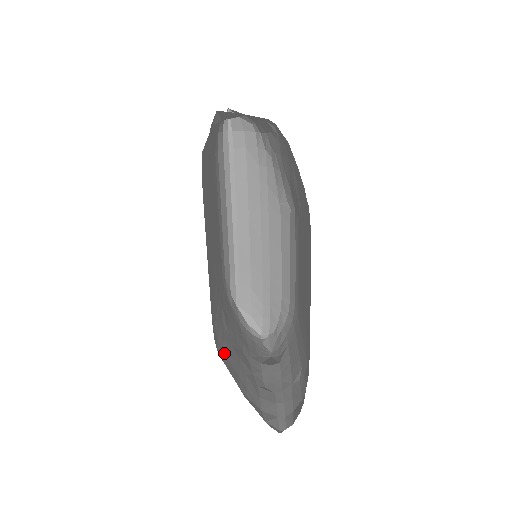
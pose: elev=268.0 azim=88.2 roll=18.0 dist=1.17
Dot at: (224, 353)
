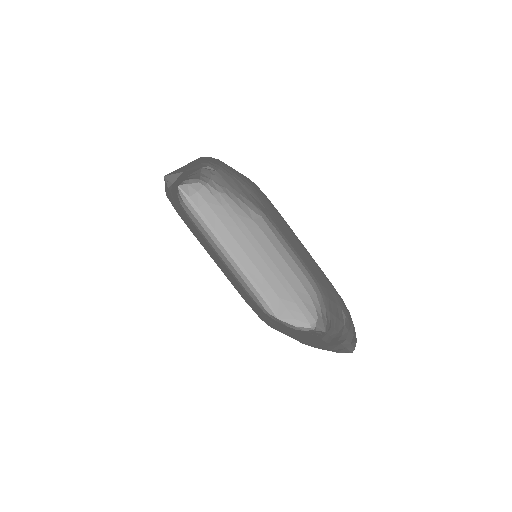
Dot at: (276, 329)
